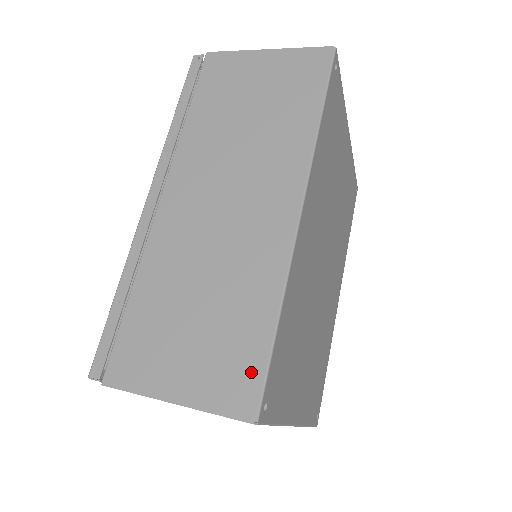
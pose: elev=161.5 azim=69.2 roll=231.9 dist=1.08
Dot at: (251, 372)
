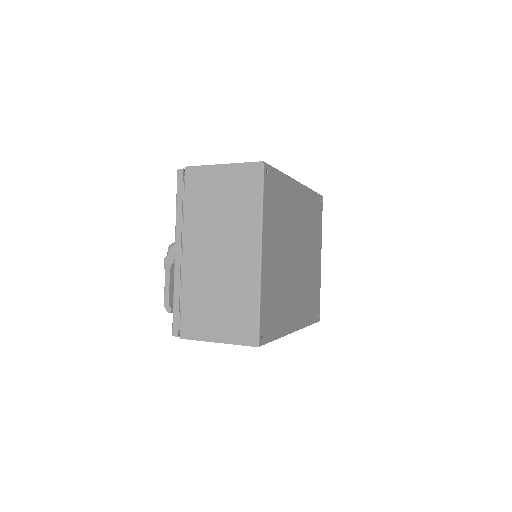
Dot at: occluded
